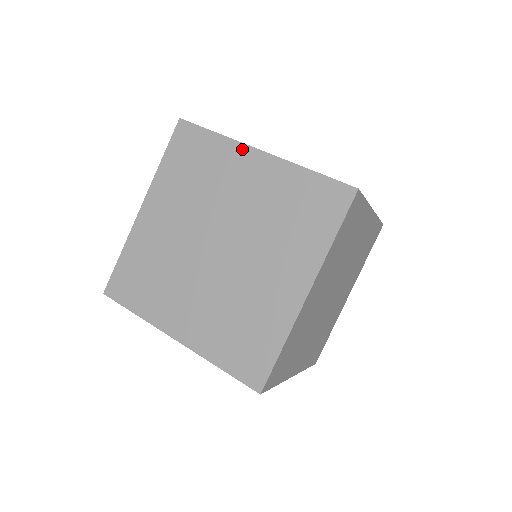
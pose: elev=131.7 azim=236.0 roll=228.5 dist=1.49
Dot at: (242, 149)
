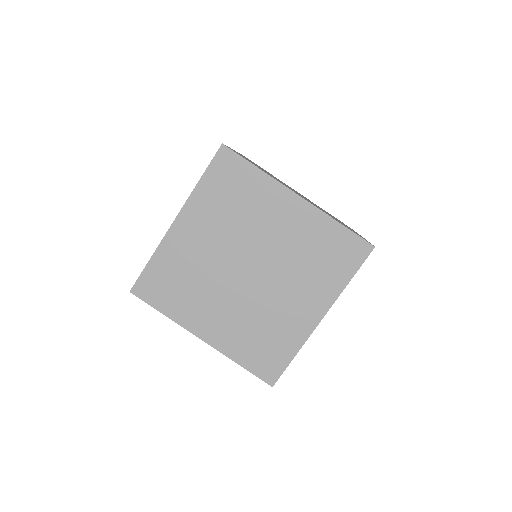
Dot at: (189, 329)
